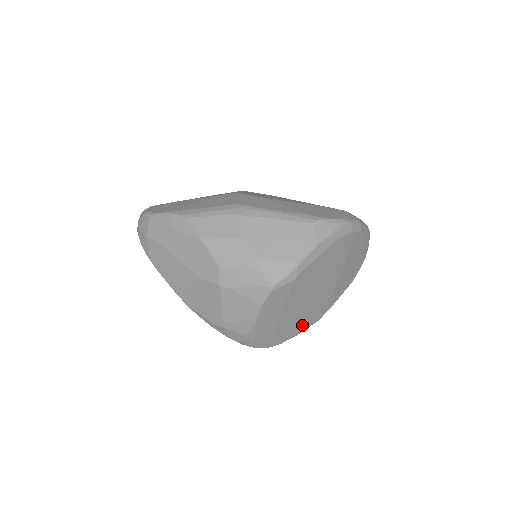
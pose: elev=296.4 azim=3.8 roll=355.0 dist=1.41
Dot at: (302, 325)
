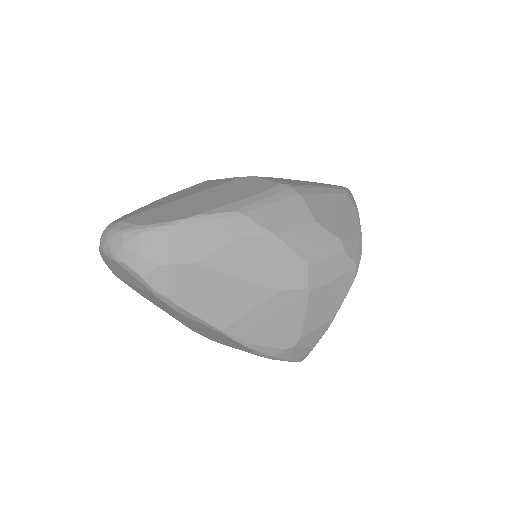
Dot at: occluded
